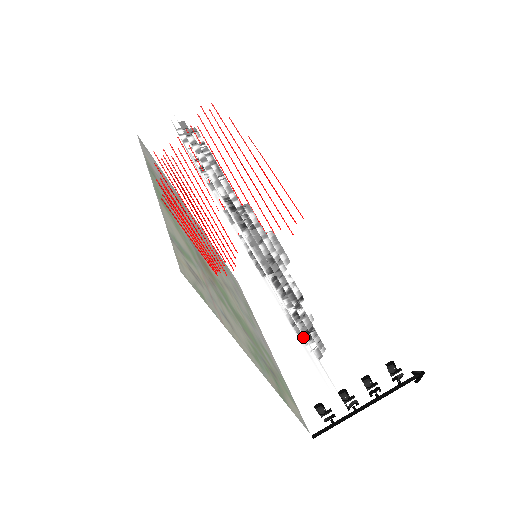
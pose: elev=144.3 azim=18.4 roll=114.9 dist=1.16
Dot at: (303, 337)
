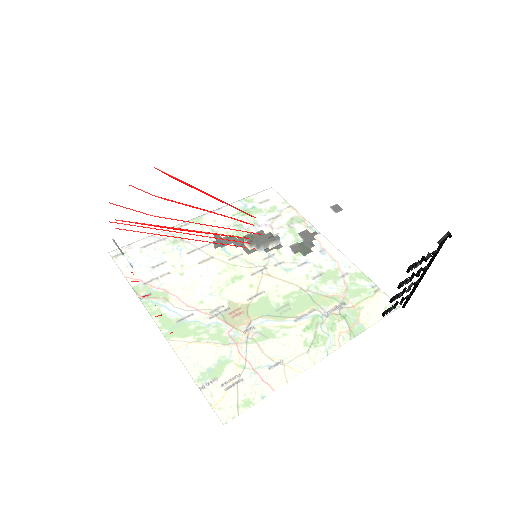
Dot at: occluded
